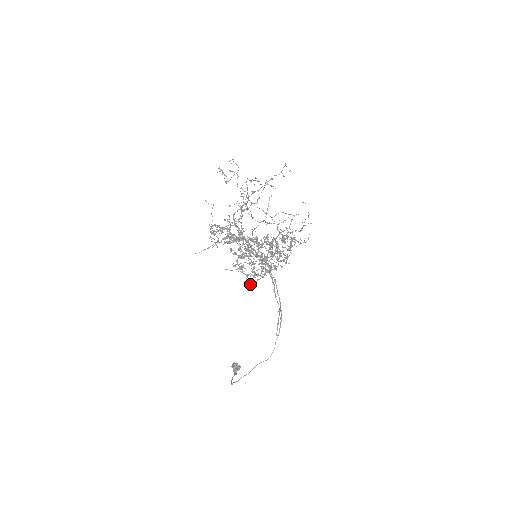
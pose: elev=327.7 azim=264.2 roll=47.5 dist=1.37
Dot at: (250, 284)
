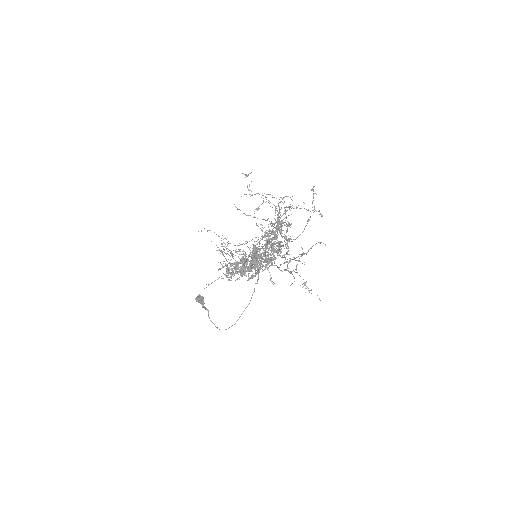
Dot at: occluded
